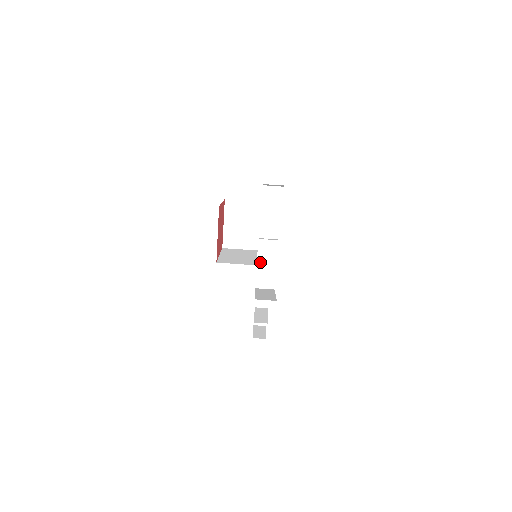
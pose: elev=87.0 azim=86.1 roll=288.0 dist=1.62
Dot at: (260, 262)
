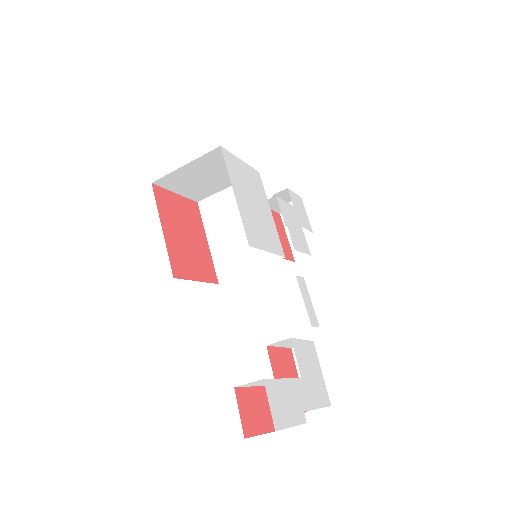
Dot at: (281, 345)
